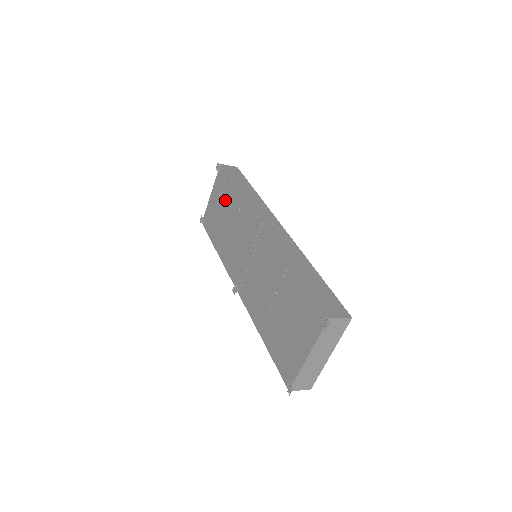
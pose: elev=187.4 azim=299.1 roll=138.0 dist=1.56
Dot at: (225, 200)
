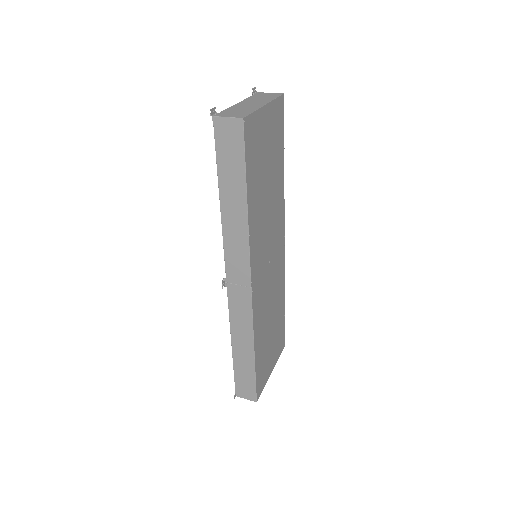
Dot at: occluded
